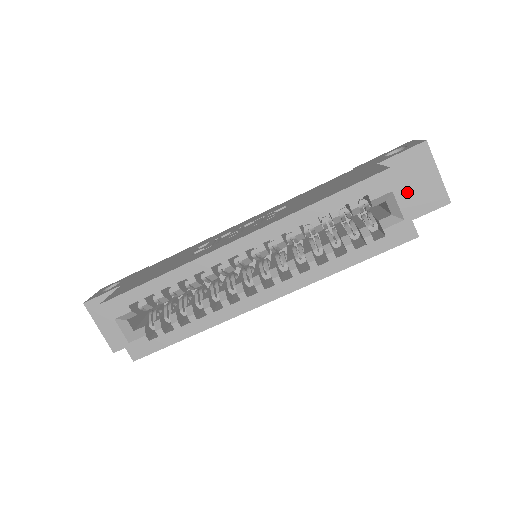
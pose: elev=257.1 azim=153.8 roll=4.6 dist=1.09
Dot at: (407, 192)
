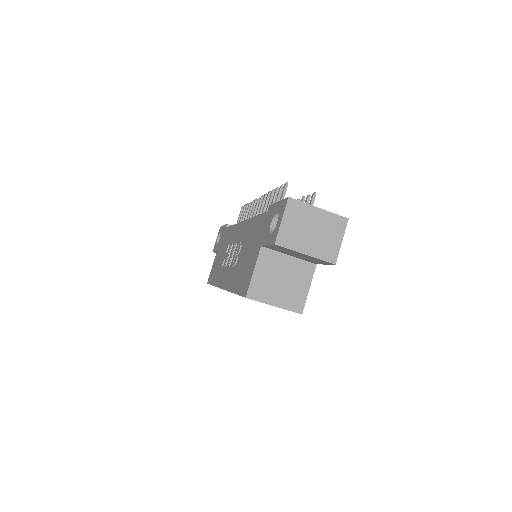
Dot at: (298, 256)
